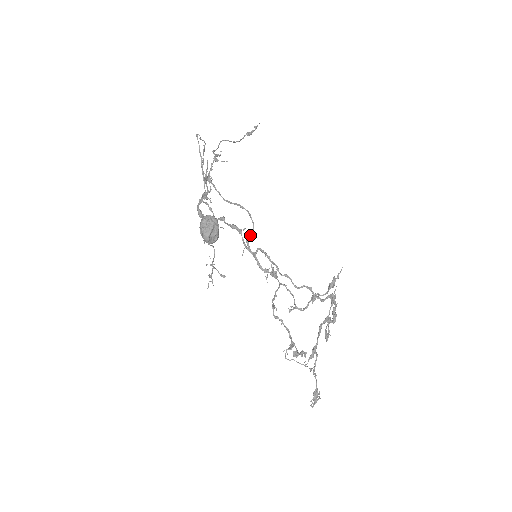
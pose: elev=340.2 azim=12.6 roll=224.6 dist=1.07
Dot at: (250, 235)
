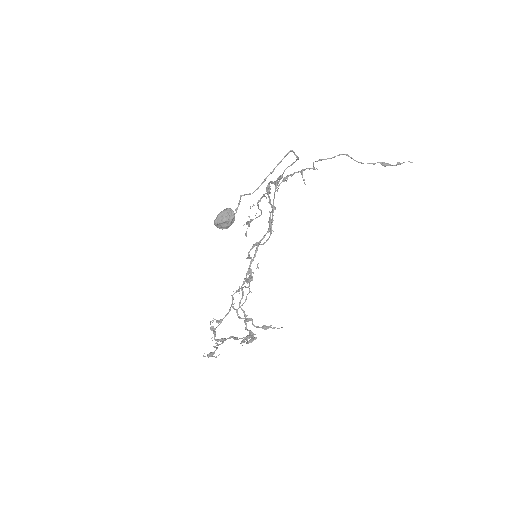
Dot at: (259, 244)
